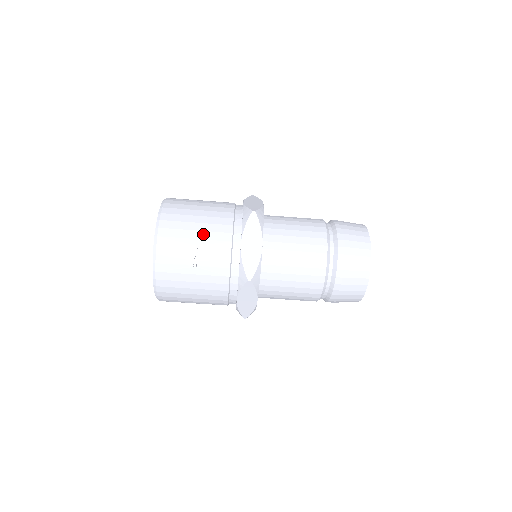
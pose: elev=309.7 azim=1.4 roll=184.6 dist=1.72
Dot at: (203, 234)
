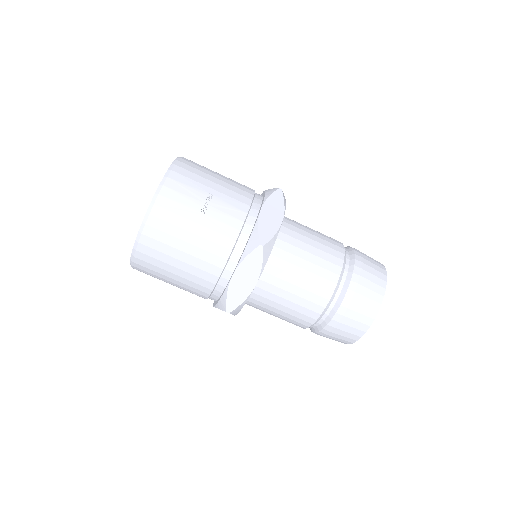
Dot at: (221, 188)
